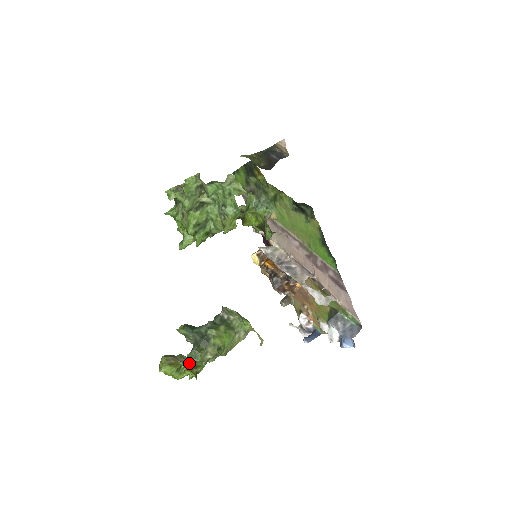
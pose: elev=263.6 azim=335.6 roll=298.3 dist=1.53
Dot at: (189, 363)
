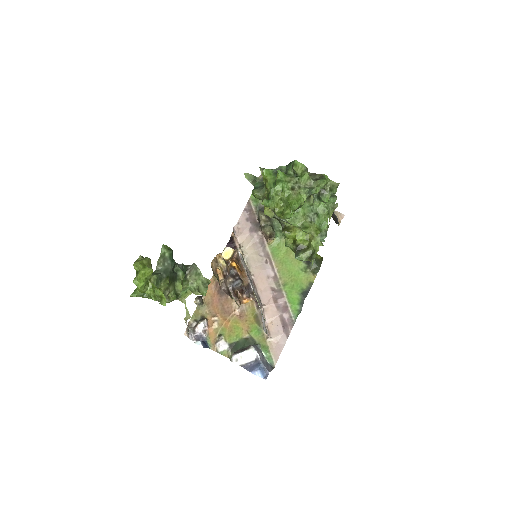
Dot at: (150, 283)
